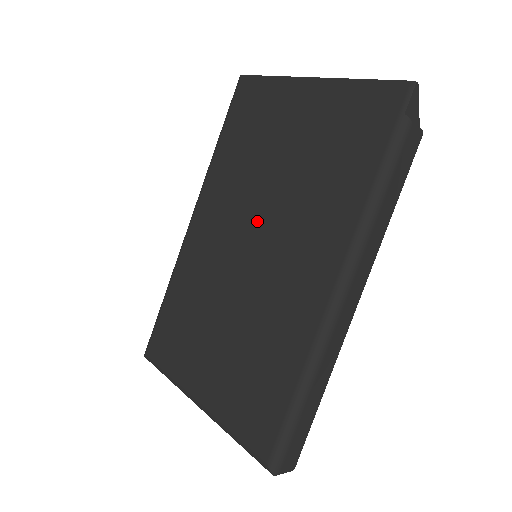
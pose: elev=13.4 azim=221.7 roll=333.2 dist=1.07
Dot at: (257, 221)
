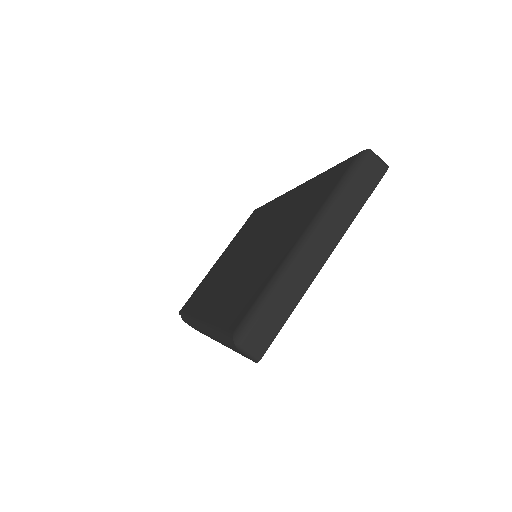
Dot at: (240, 255)
